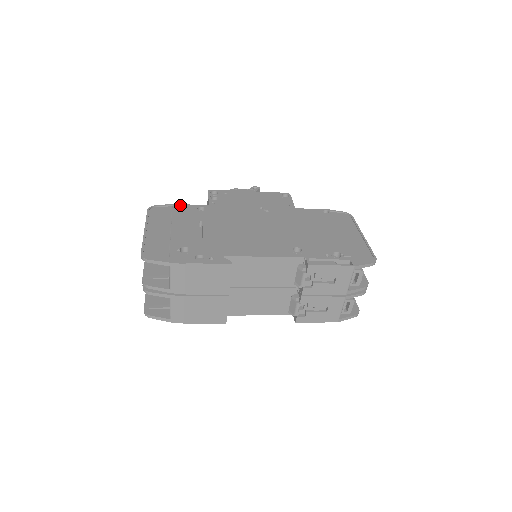
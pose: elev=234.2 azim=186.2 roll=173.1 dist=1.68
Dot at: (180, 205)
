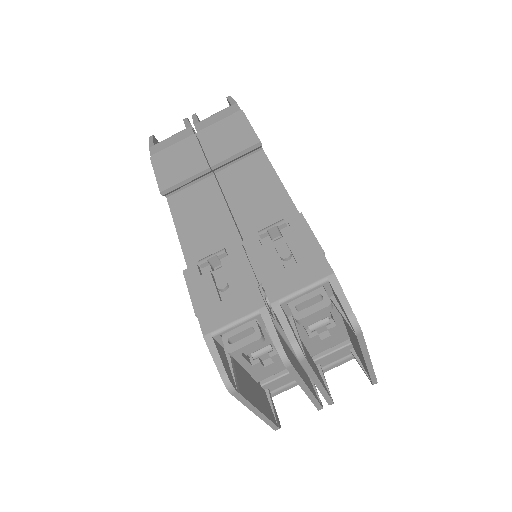
Dot at: occluded
